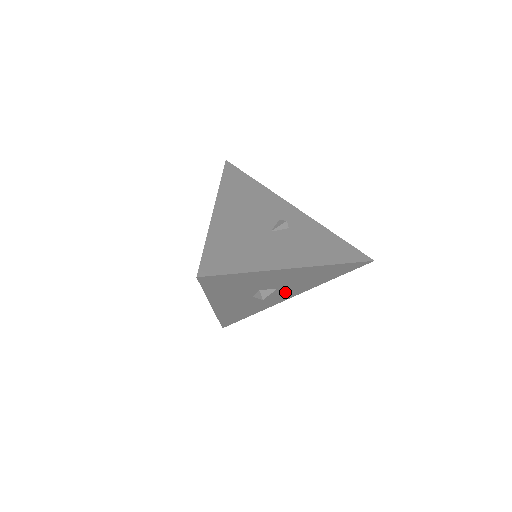
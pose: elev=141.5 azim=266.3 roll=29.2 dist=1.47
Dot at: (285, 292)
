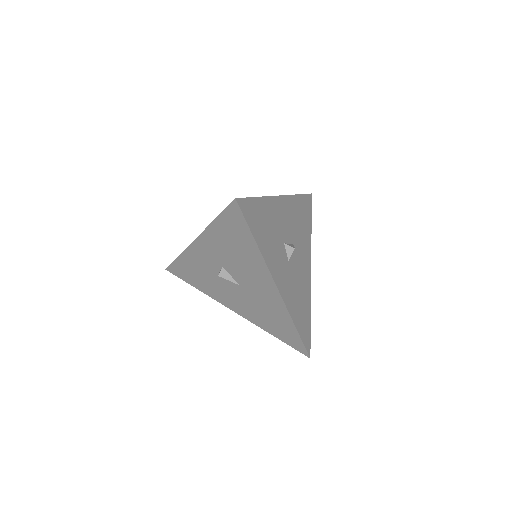
Dot at: (301, 255)
